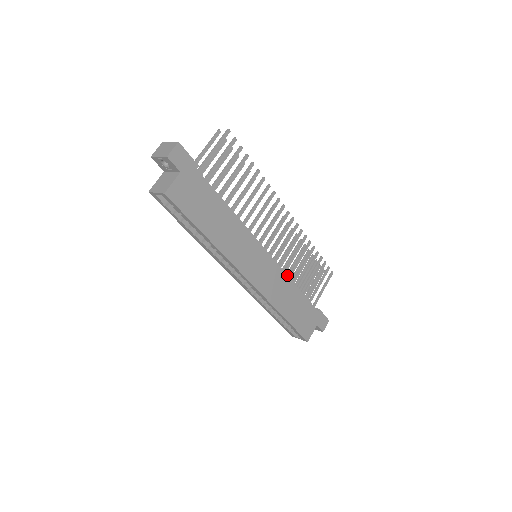
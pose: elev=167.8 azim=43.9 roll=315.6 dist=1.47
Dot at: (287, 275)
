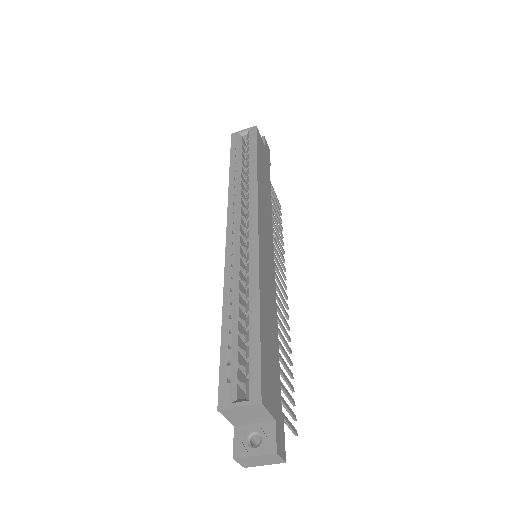
Dot at: occluded
